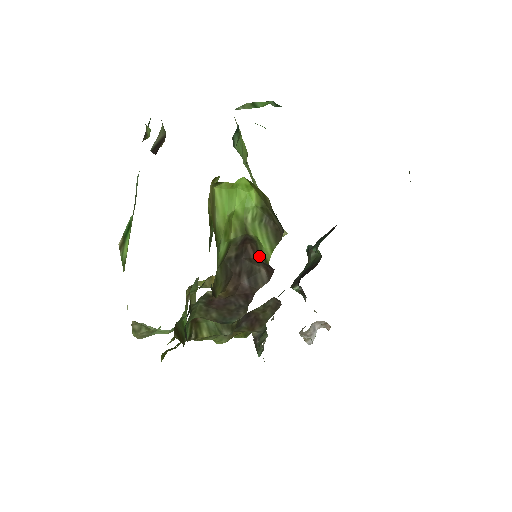
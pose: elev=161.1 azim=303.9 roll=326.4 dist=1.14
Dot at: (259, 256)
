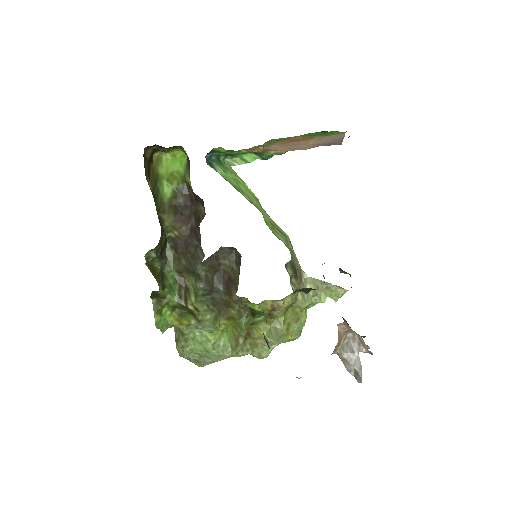
Dot at: (193, 194)
